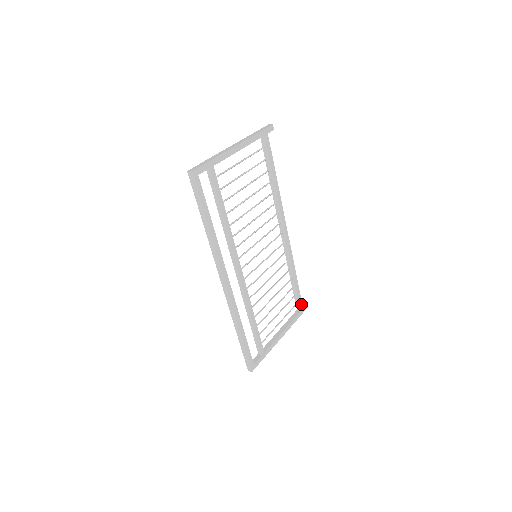
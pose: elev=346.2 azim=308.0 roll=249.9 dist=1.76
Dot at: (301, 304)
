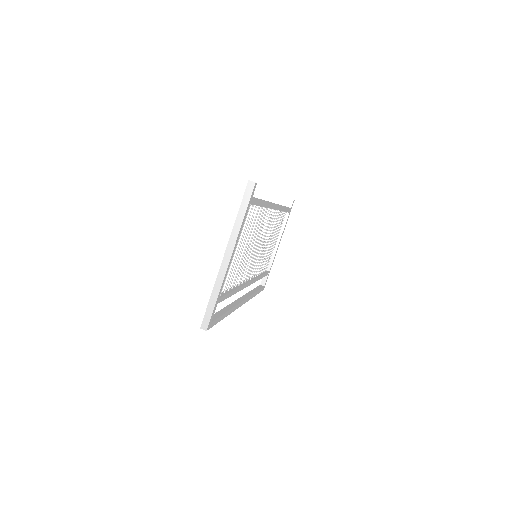
Dot at: (289, 209)
